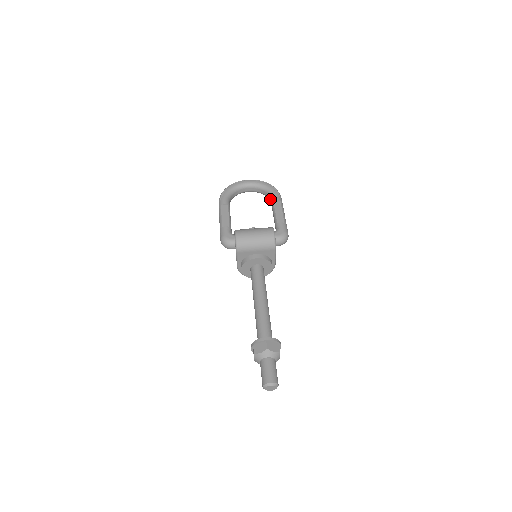
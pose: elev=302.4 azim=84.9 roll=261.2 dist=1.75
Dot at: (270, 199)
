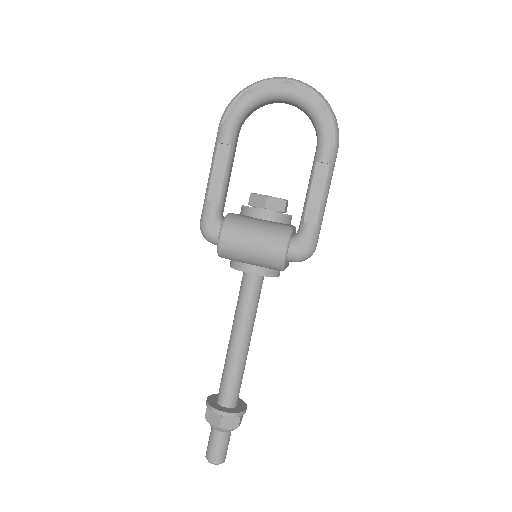
Dot at: occluded
